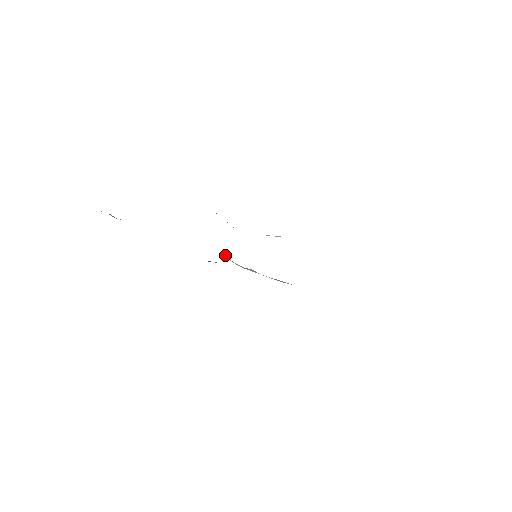
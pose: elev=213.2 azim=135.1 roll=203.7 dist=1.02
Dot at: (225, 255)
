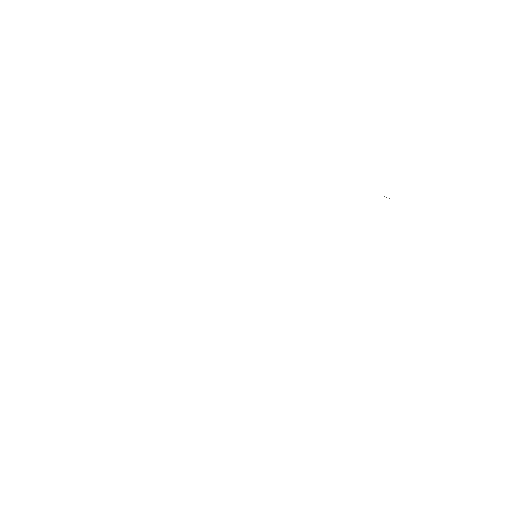
Dot at: occluded
